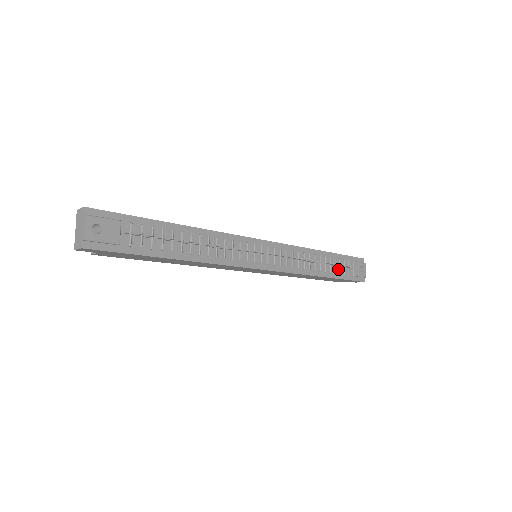
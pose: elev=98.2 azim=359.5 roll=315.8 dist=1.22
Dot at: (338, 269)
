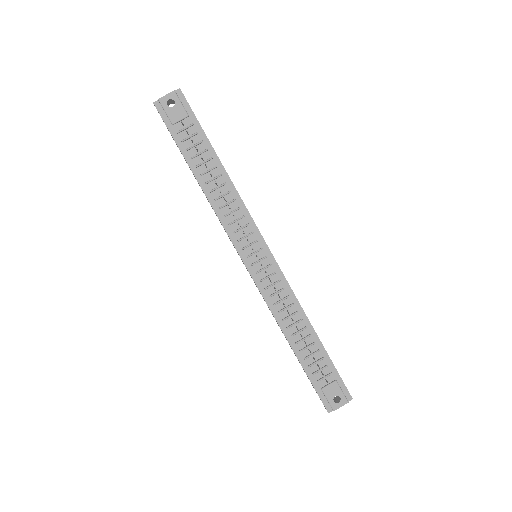
Dot at: (312, 362)
